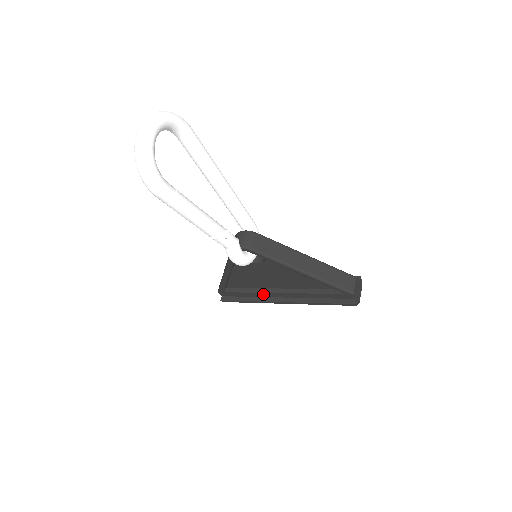
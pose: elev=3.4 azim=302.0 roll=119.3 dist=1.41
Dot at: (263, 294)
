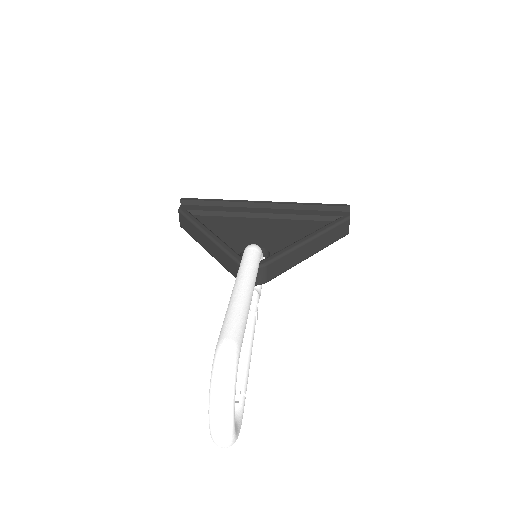
Dot at: occluded
